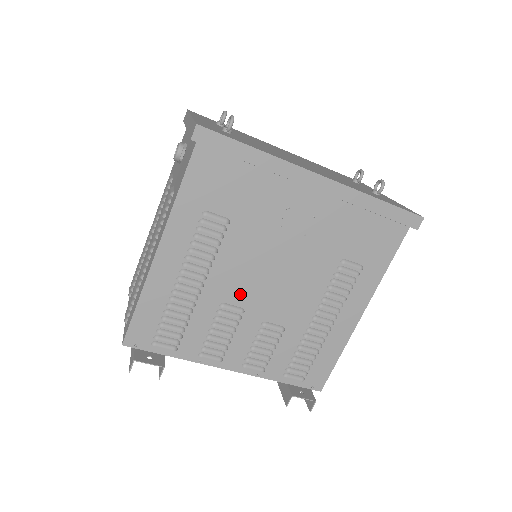
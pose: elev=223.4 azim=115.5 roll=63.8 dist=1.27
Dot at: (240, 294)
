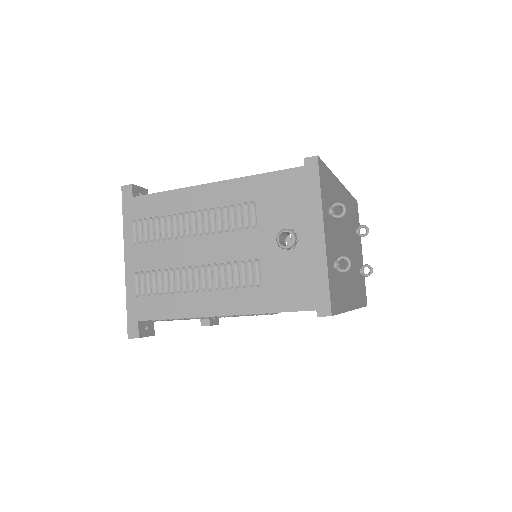
Dot at: occluded
